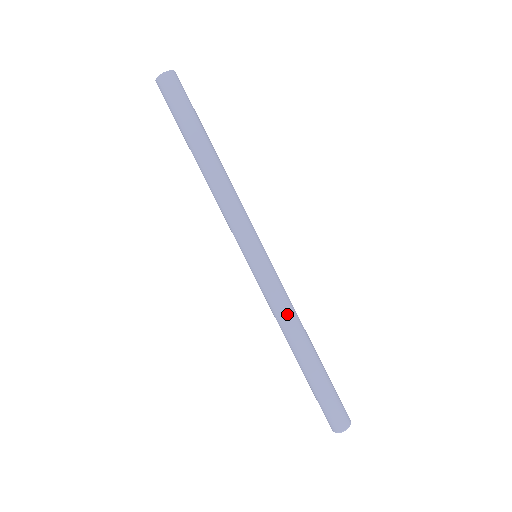
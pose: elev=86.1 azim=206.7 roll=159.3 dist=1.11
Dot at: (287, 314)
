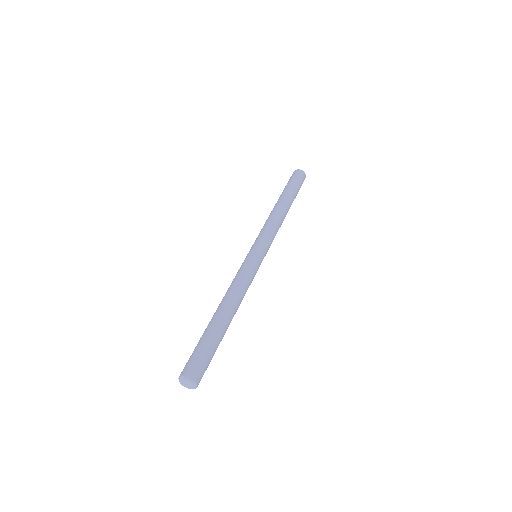
Dot at: (236, 285)
